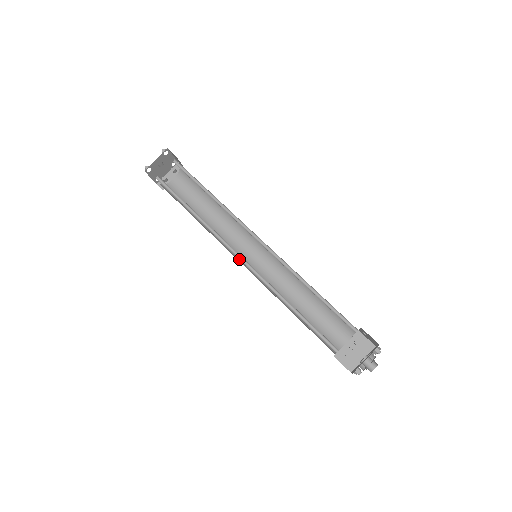
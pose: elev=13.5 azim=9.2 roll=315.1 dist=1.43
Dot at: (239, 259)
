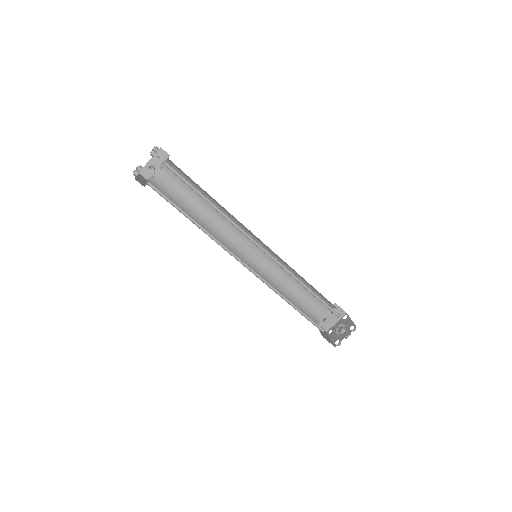
Dot at: (244, 266)
